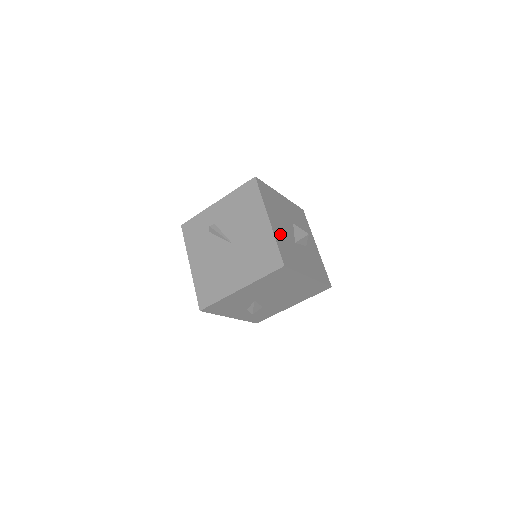
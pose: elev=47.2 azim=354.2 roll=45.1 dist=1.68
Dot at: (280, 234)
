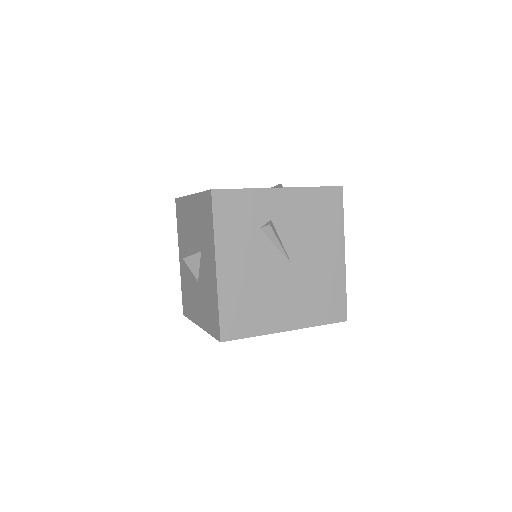
Dot at: occluded
